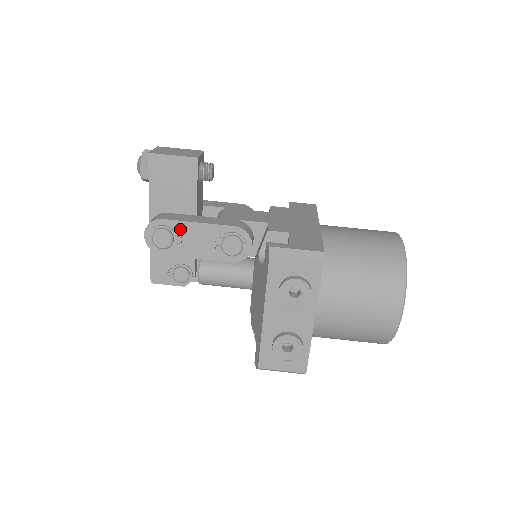
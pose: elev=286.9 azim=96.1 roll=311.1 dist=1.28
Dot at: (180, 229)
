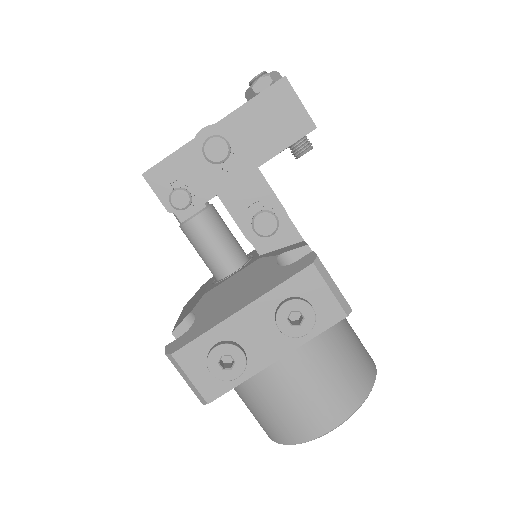
Dot at: (240, 160)
